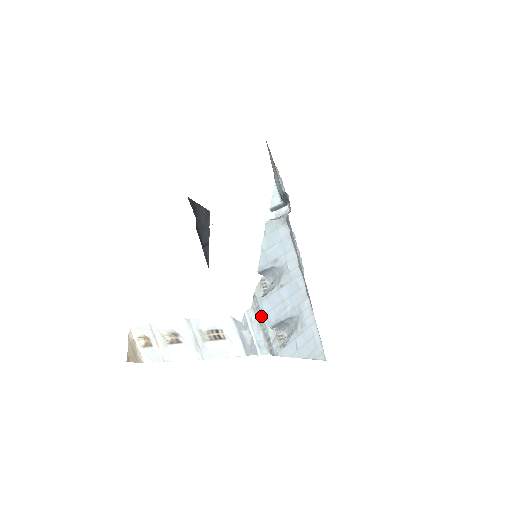
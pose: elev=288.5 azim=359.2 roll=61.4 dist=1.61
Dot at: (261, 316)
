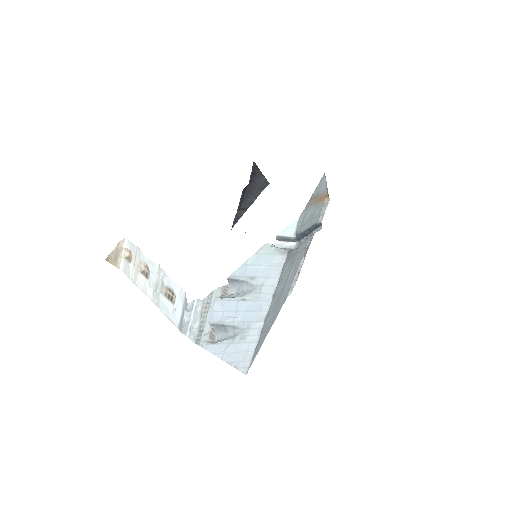
Dot at: (207, 311)
